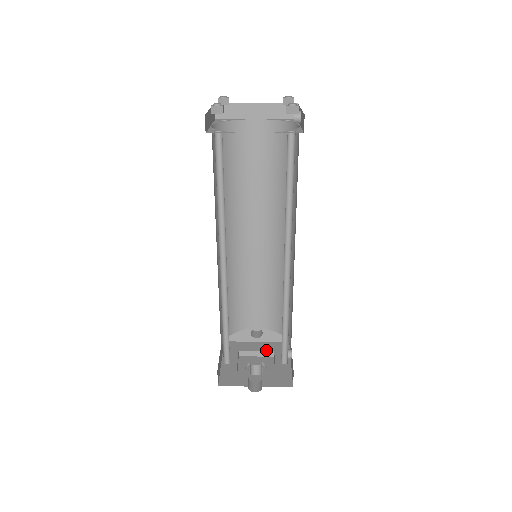
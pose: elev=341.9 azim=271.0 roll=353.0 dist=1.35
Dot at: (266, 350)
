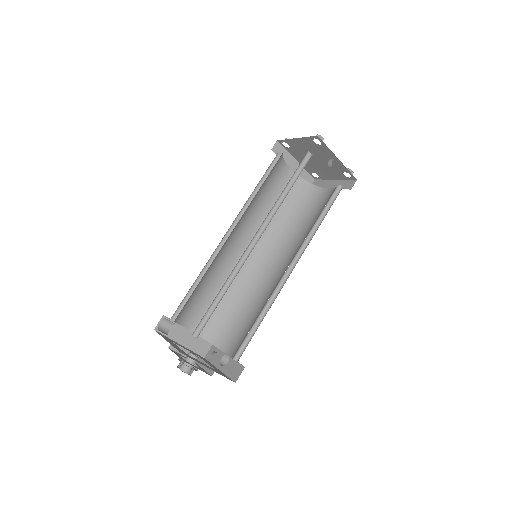
Dot at: (213, 367)
